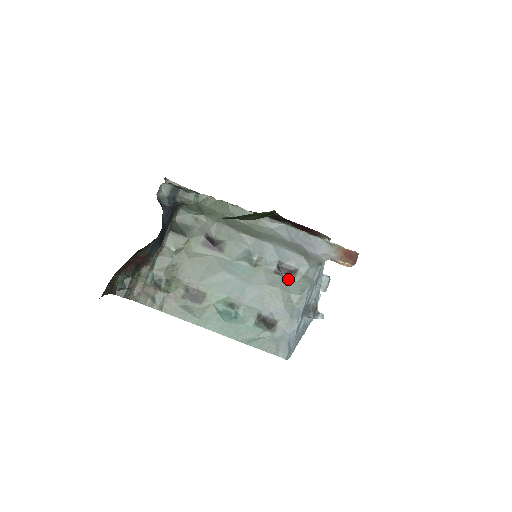
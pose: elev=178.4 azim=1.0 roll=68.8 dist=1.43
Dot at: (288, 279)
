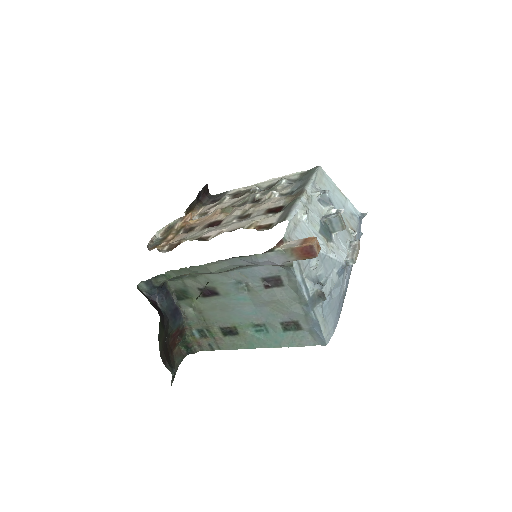
Dot at: (279, 287)
